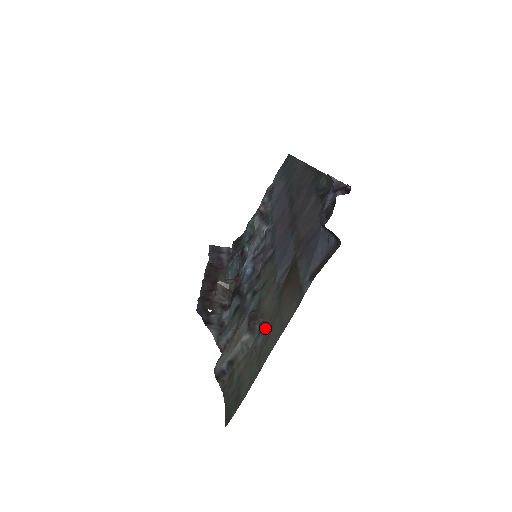
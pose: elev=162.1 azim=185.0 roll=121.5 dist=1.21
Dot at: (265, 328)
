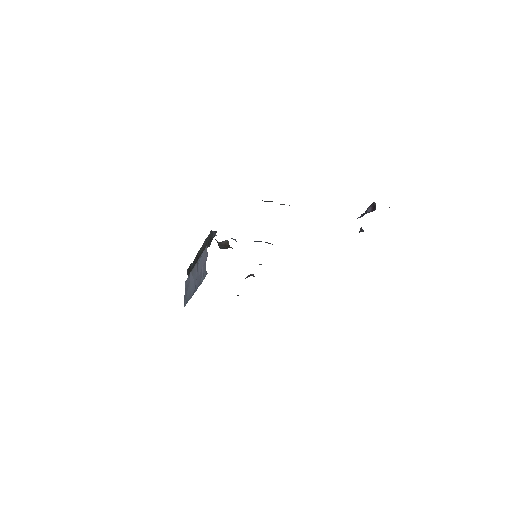
Dot at: occluded
